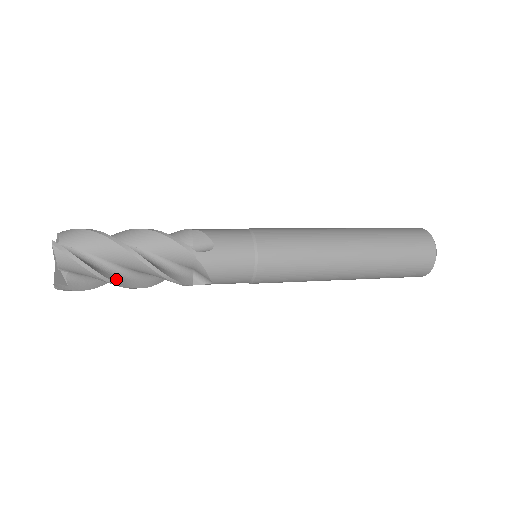
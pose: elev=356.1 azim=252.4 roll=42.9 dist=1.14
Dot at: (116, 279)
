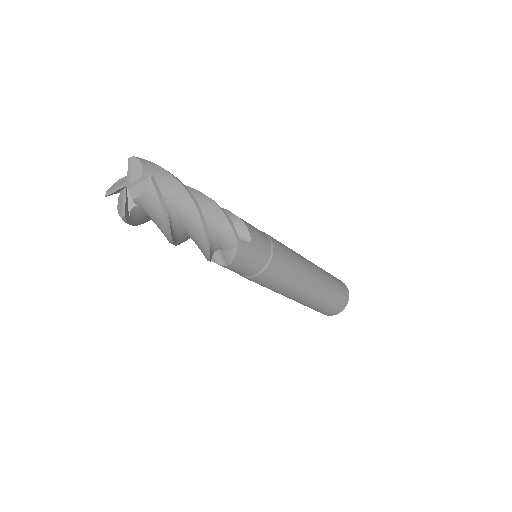
Dot at: (171, 232)
